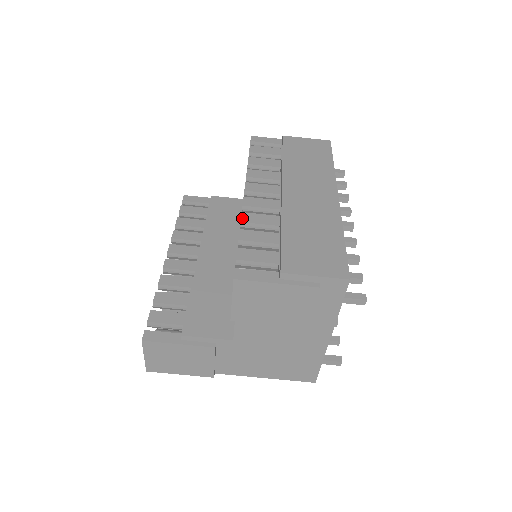
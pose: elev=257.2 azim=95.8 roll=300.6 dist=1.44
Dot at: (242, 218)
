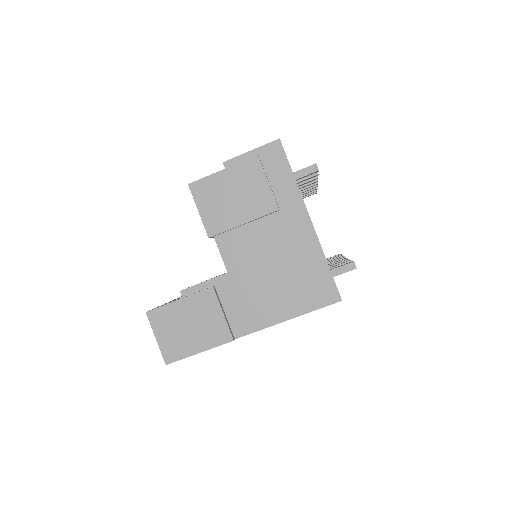
Dot at: occluded
